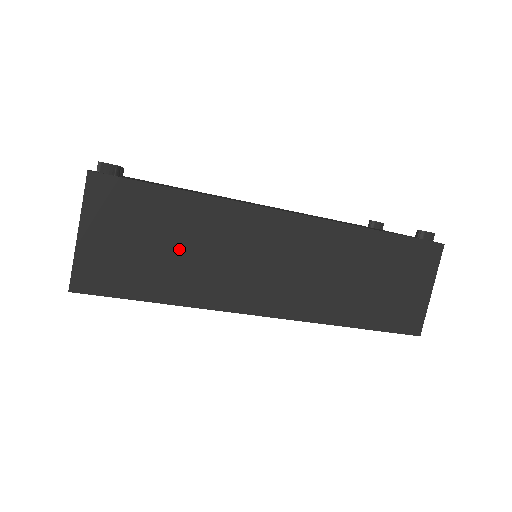
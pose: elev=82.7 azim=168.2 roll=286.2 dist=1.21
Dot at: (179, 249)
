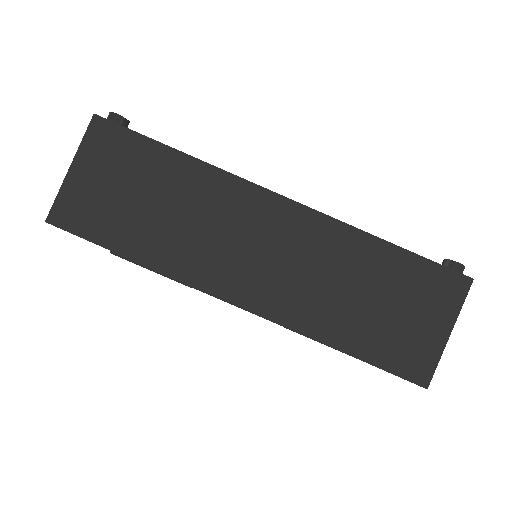
Dot at: (159, 207)
